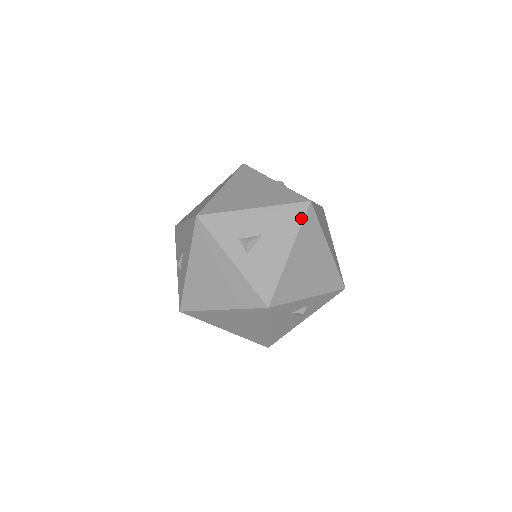
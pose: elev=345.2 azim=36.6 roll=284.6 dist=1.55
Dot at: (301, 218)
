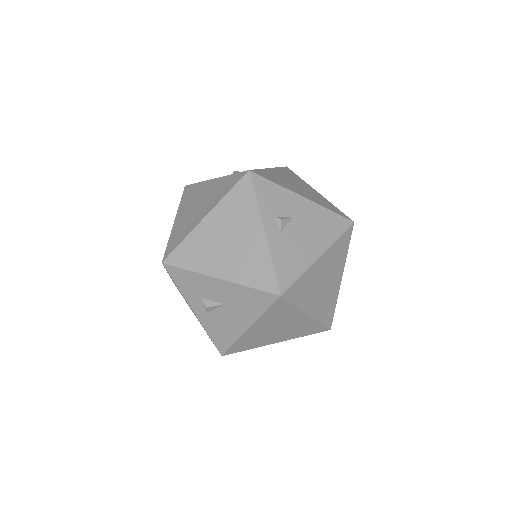
Dot at: (266, 306)
